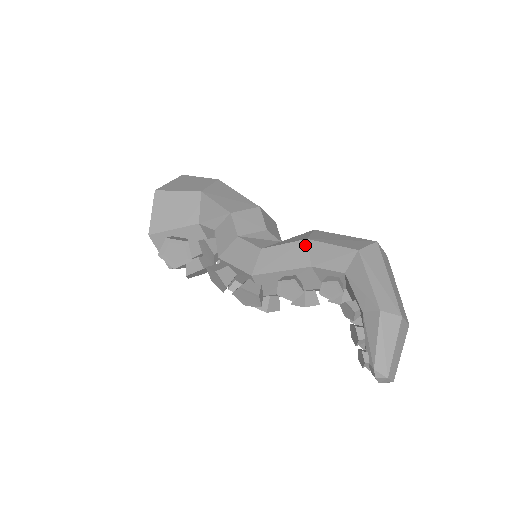
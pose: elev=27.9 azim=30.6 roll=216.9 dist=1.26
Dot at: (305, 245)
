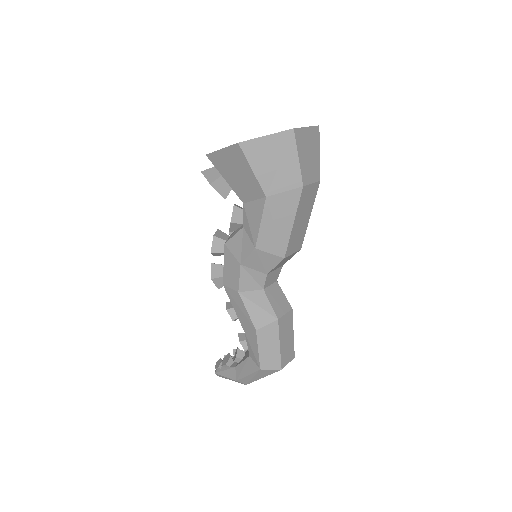
Dot at: (252, 329)
